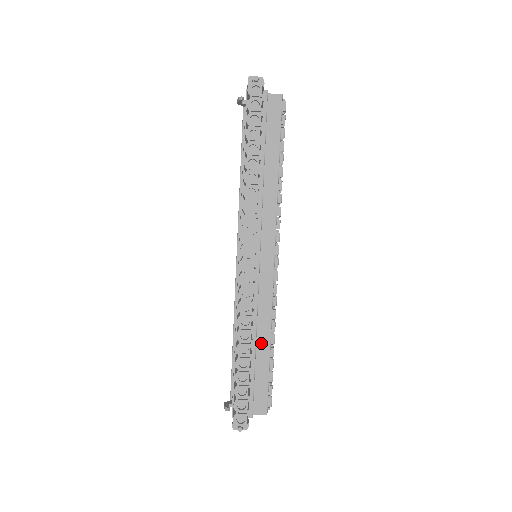
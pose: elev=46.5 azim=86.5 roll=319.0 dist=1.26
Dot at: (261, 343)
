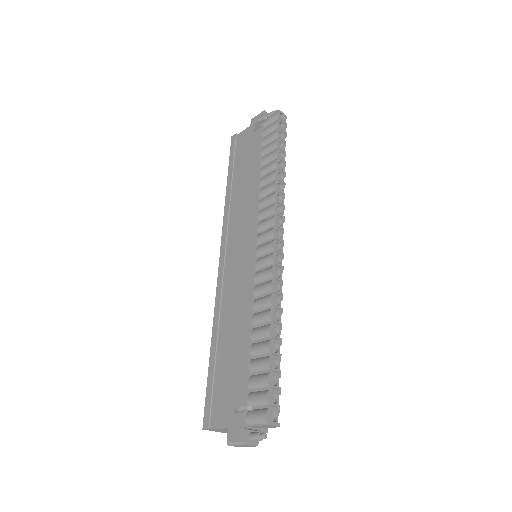
Dot at: occluded
